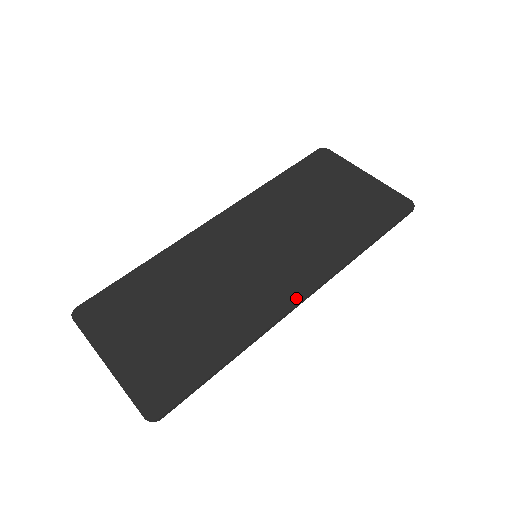
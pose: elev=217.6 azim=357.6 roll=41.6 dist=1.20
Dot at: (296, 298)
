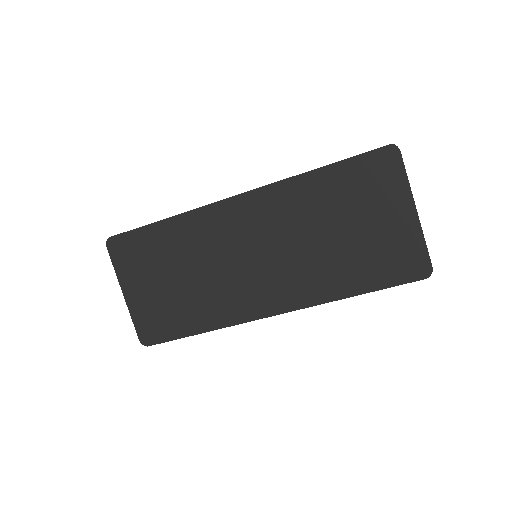
Dot at: (267, 312)
